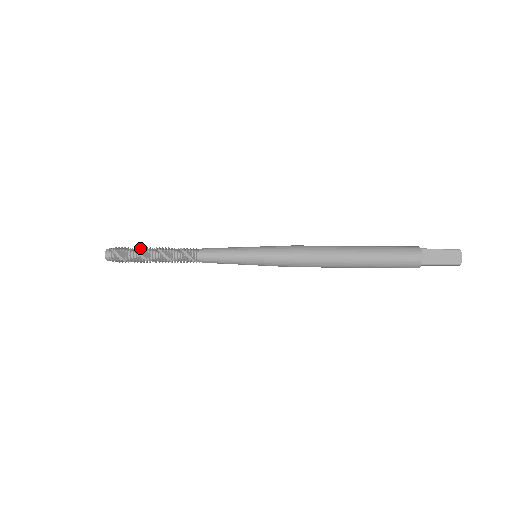
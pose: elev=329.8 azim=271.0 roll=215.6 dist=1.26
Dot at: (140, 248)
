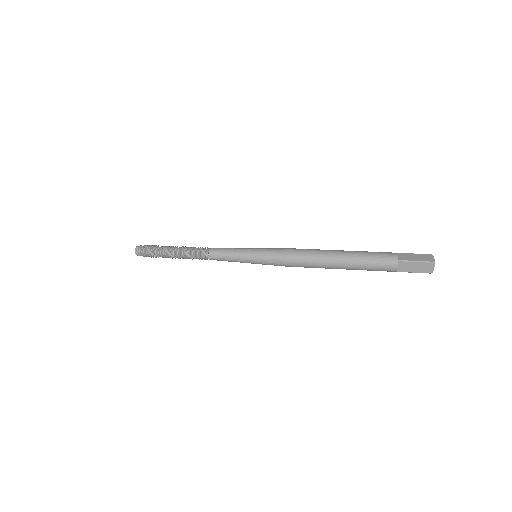
Dot at: (165, 246)
